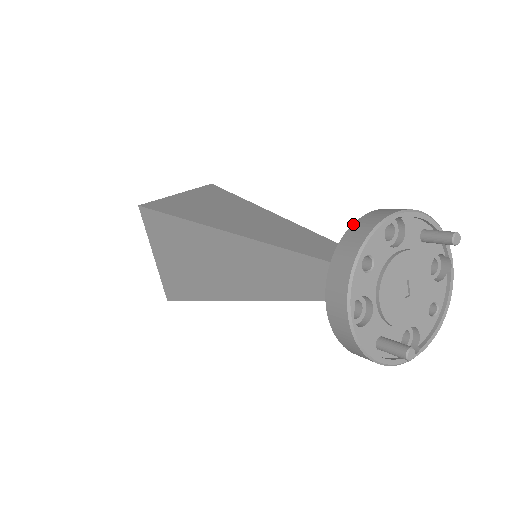
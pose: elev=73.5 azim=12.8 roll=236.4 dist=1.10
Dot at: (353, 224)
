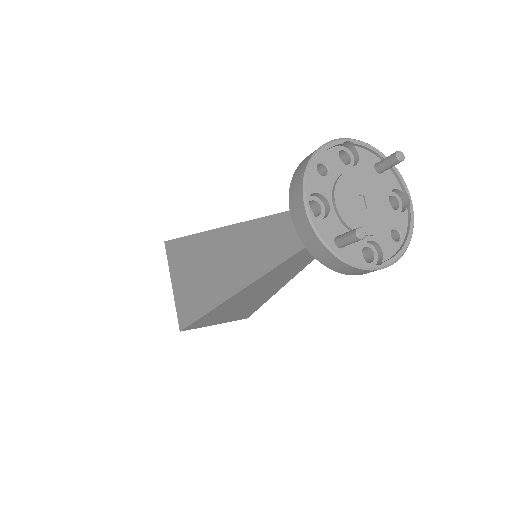
Dot at: occluded
